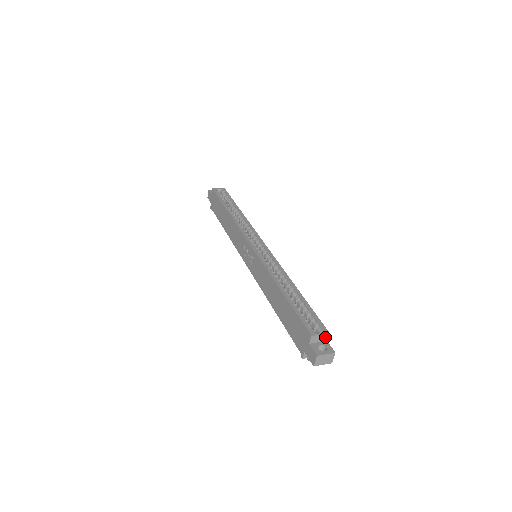
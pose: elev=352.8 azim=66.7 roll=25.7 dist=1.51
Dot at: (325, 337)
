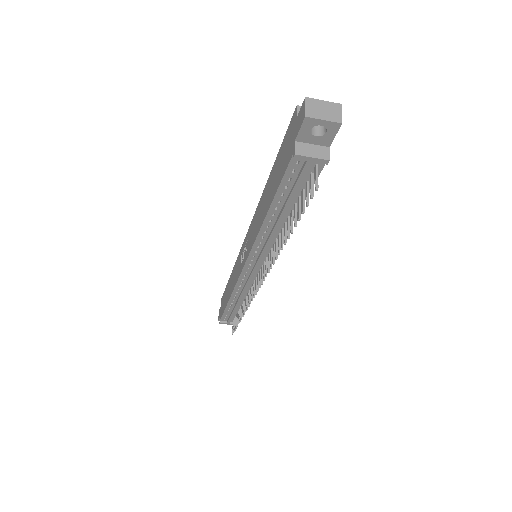
Dot at: occluded
